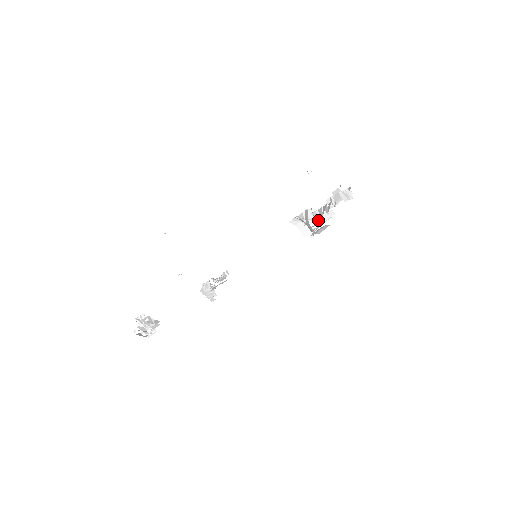
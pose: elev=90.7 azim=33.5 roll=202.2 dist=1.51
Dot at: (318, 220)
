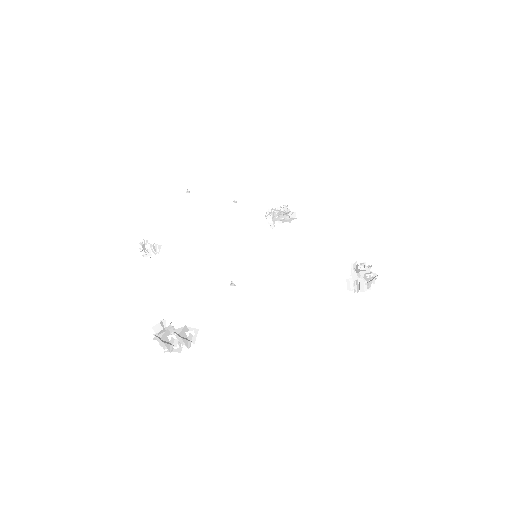
Dot at: occluded
